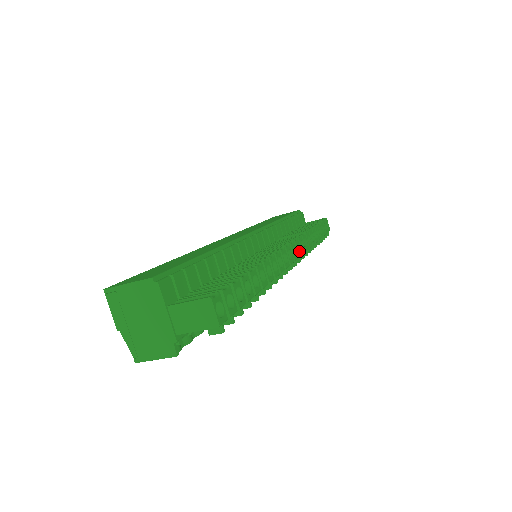
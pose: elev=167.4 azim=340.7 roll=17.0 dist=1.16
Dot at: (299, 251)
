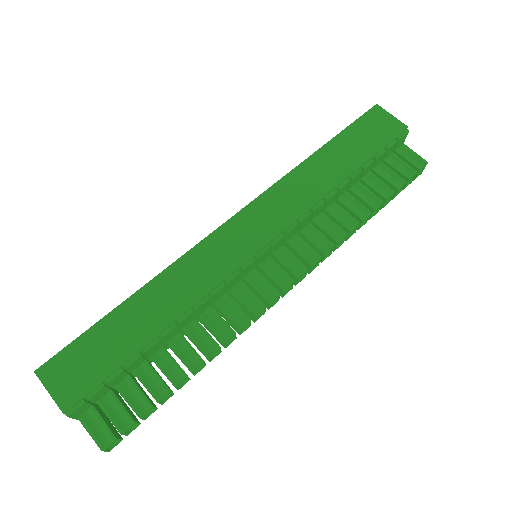
Dot at: (303, 276)
